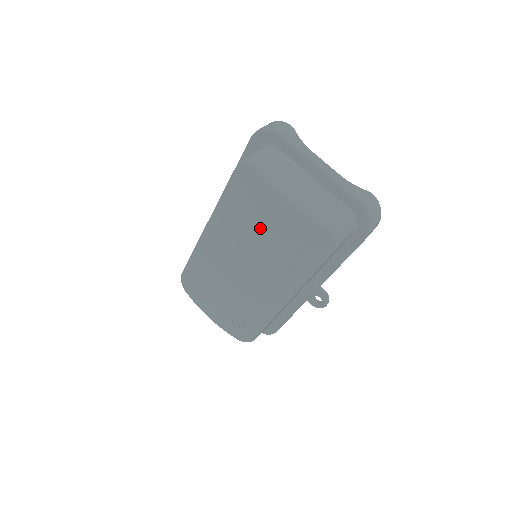
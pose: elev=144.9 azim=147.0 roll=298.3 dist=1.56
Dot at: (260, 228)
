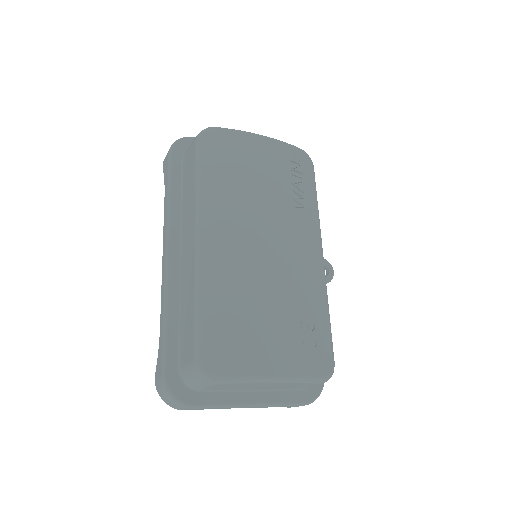
Dot at: (259, 178)
